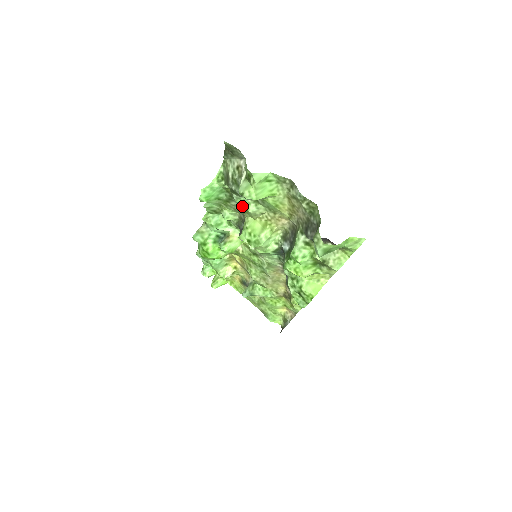
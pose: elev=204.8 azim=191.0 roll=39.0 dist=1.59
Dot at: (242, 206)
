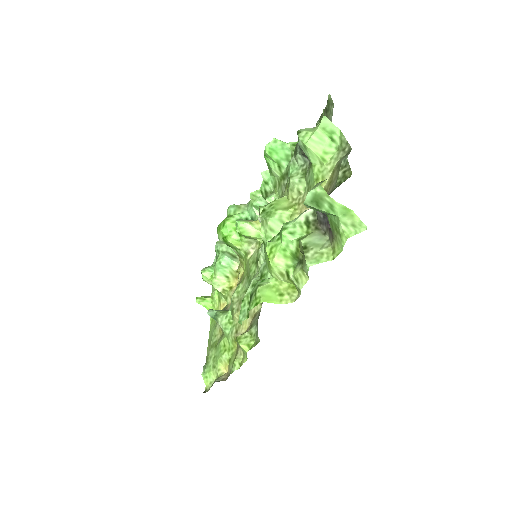
Dot at: (290, 175)
